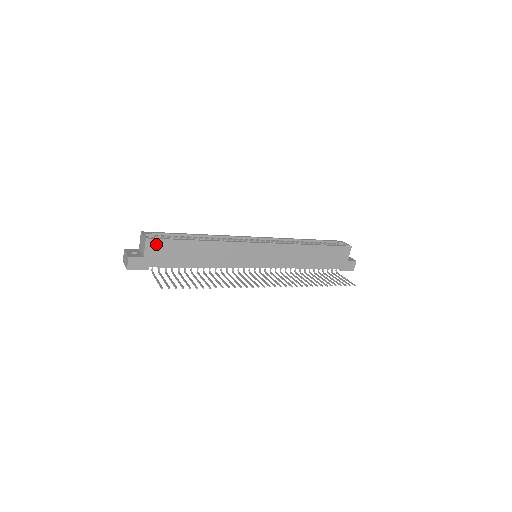
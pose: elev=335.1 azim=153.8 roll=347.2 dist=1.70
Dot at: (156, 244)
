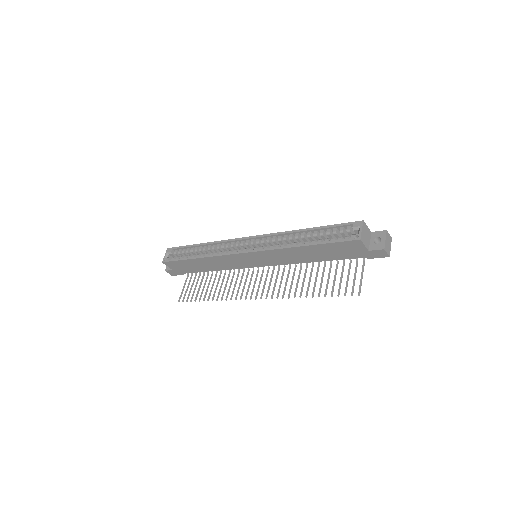
Dot at: (171, 264)
